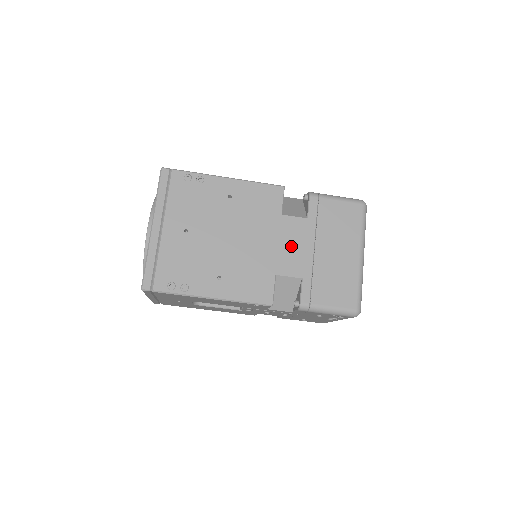
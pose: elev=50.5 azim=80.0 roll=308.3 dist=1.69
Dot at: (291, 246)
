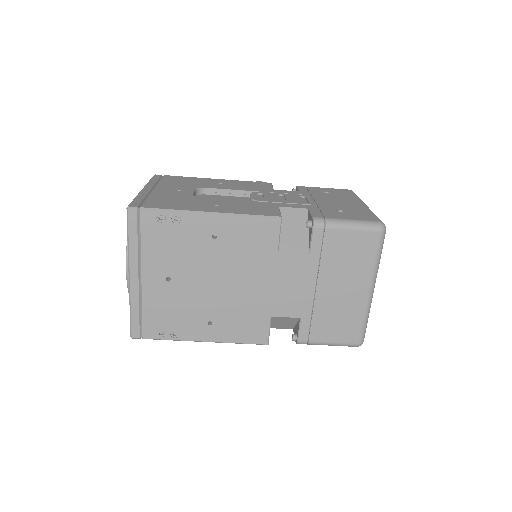
Dot at: (289, 286)
